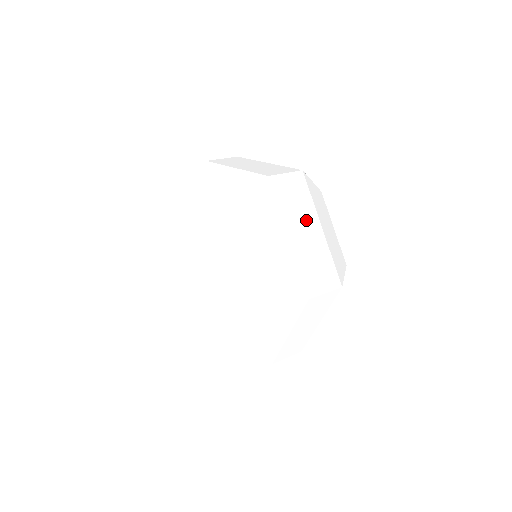
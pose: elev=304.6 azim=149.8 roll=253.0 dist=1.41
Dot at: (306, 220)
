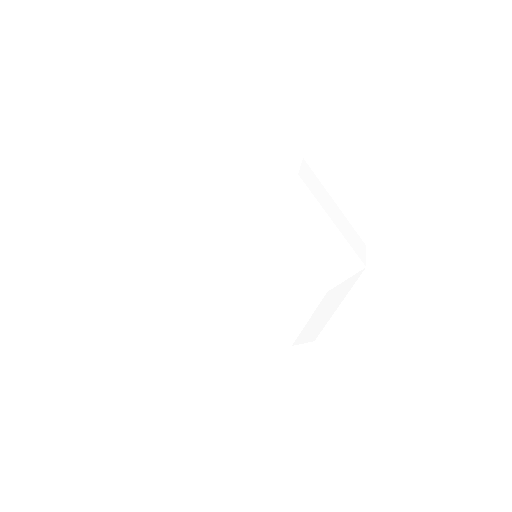
Dot at: (329, 202)
